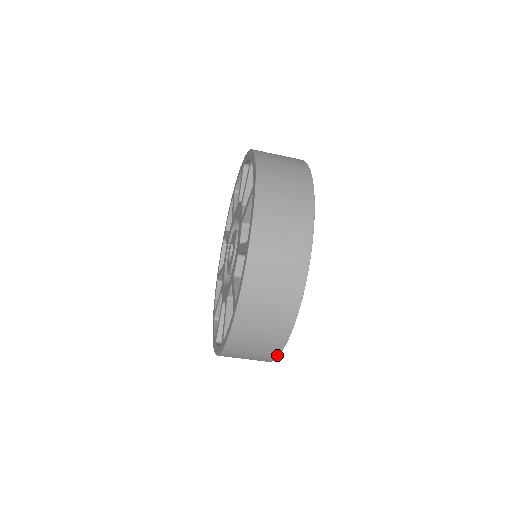
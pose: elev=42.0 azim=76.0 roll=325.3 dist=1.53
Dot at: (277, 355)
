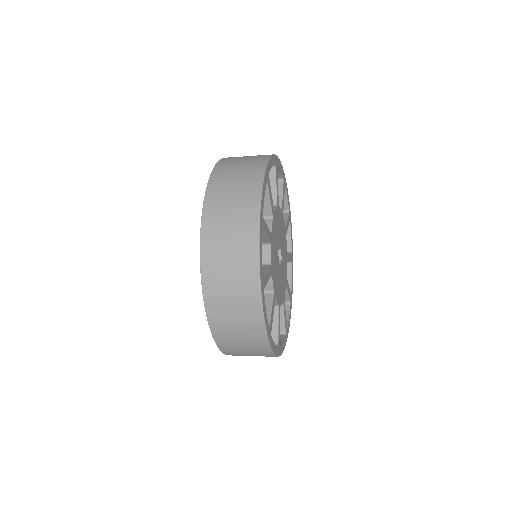
Dot at: occluded
